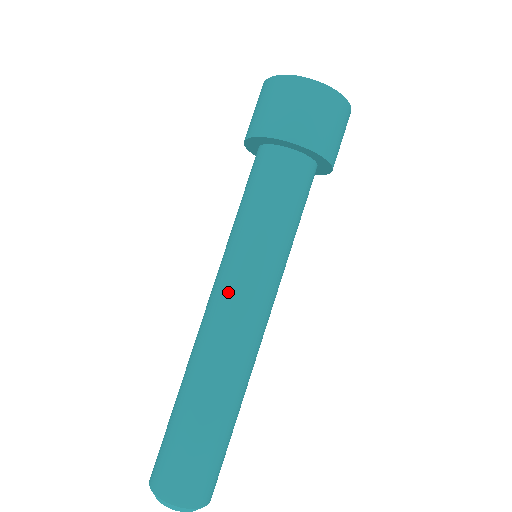
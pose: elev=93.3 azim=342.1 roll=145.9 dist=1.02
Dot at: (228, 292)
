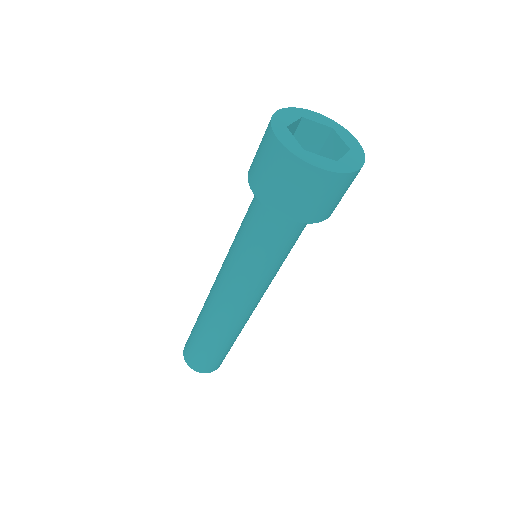
Dot at: (222, 281)
